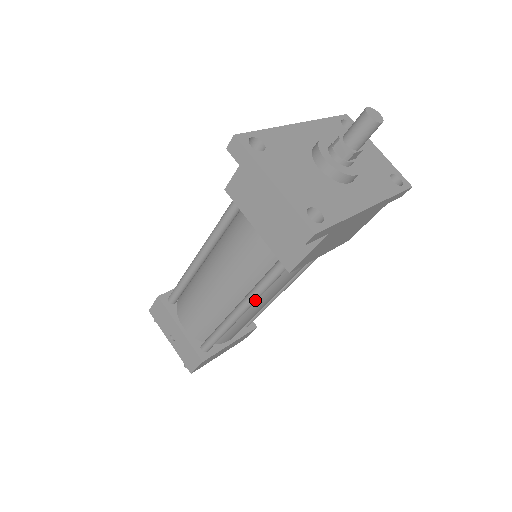
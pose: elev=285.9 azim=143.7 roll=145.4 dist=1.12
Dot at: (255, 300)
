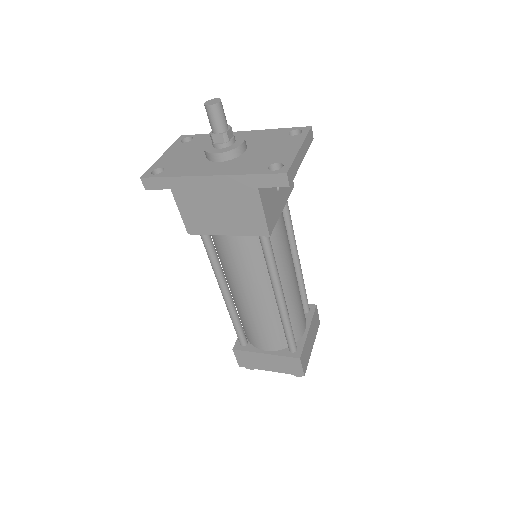
Dot at: (217, 277)
